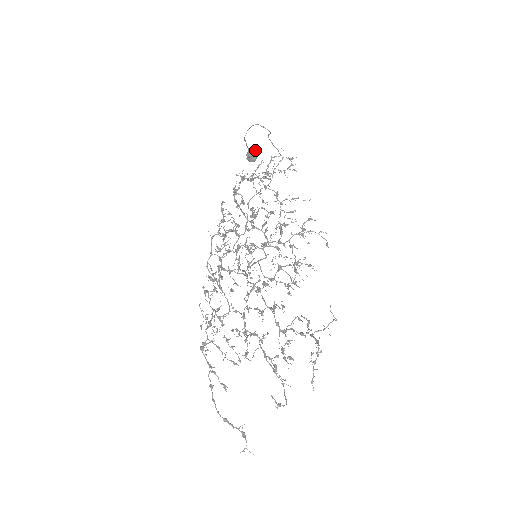
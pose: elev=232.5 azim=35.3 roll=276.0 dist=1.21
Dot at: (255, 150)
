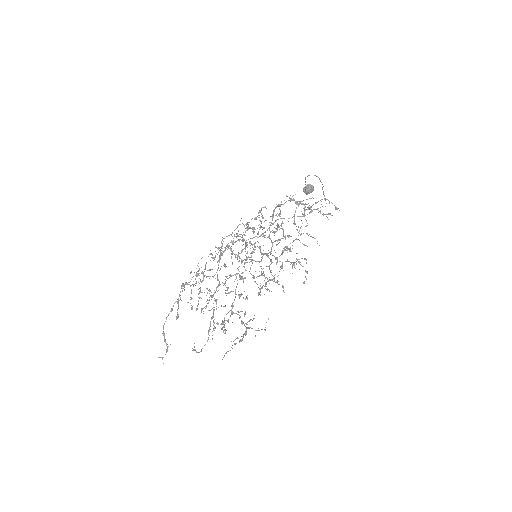
Dot at: (312, 187)
